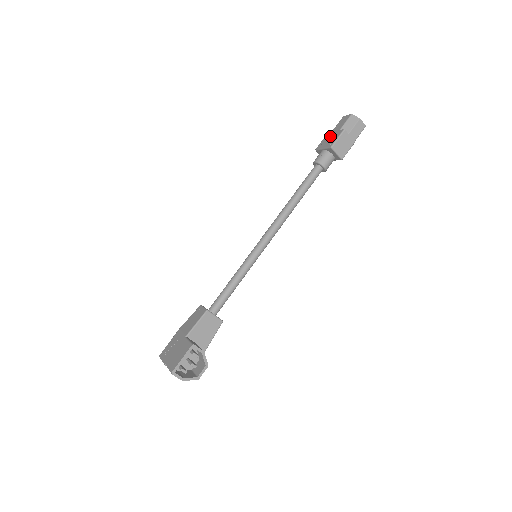
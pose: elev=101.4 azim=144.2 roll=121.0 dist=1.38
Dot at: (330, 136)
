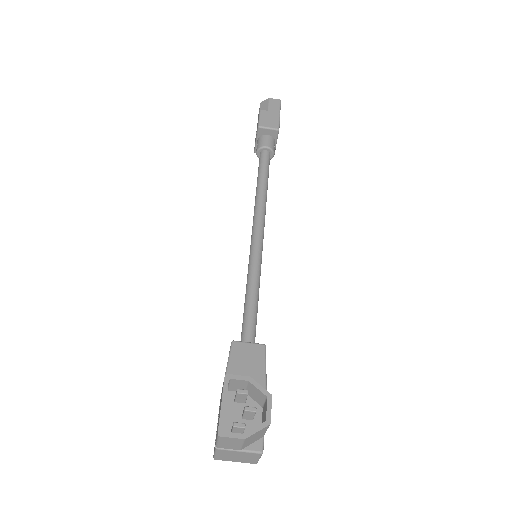
Dot at: occluded
